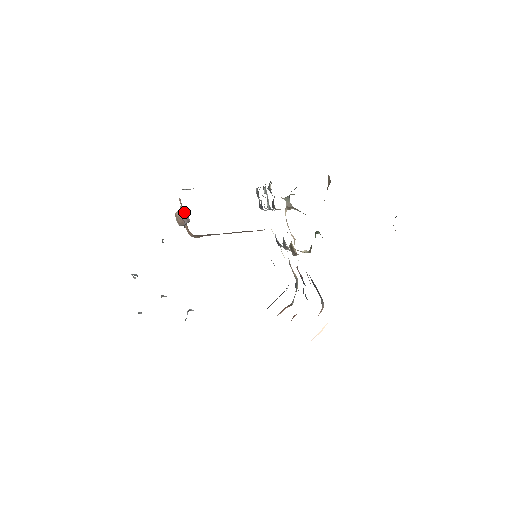
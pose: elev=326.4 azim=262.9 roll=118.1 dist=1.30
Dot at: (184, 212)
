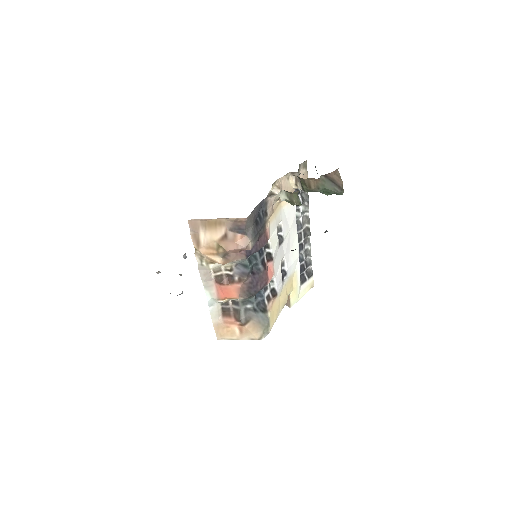
Dot at: occluded
